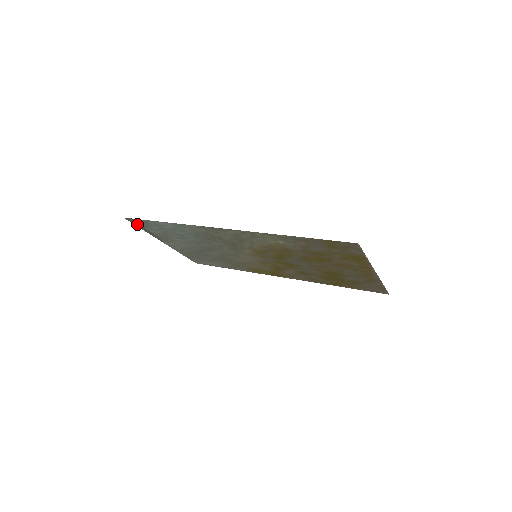
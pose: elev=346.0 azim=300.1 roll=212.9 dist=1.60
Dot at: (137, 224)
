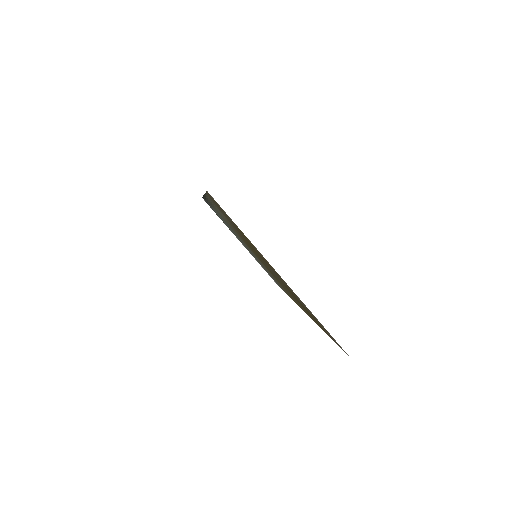
Dot at: (211, 208)
